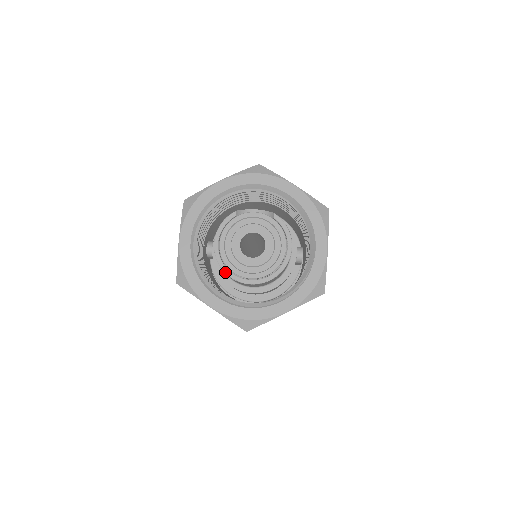
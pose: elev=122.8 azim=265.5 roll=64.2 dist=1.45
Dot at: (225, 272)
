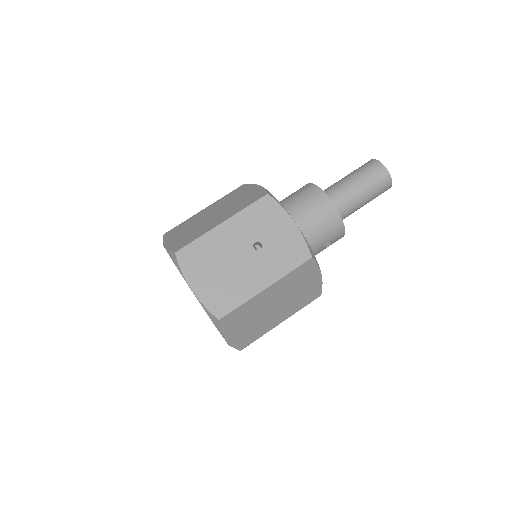
Dot at: occluded
